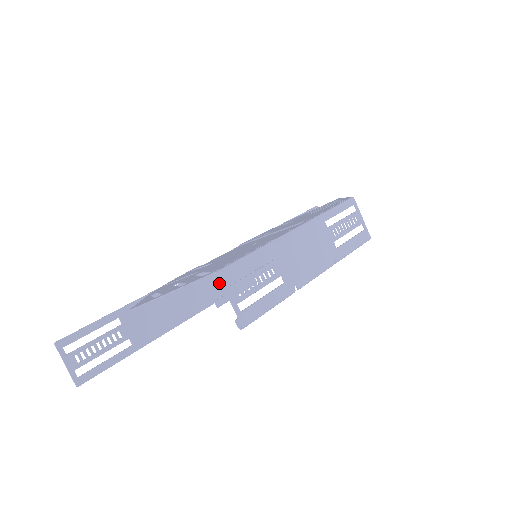
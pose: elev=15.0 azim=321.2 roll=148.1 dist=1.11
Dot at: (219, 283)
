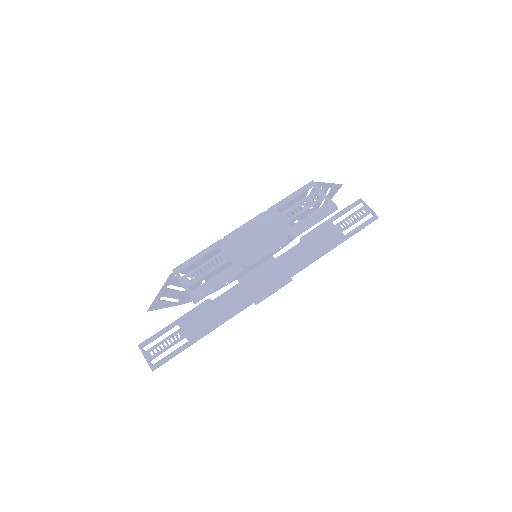
Dot at: (257, 287)
